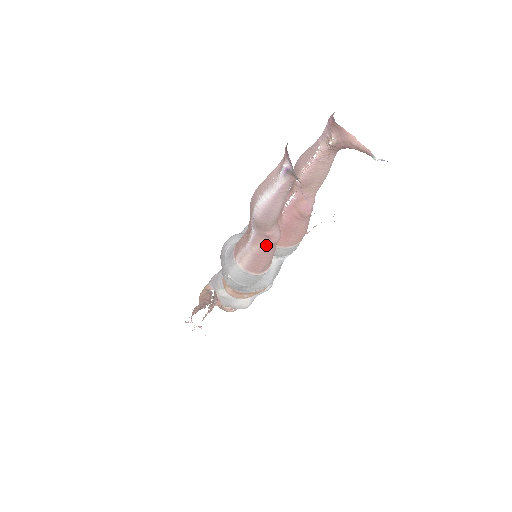
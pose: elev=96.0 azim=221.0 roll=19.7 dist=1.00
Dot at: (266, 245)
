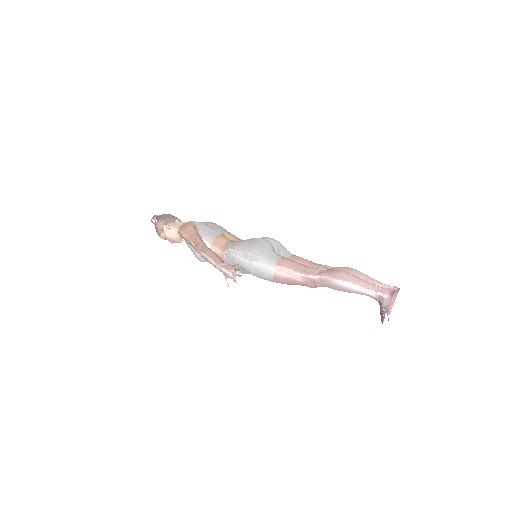
Dot at: (306, 284)
